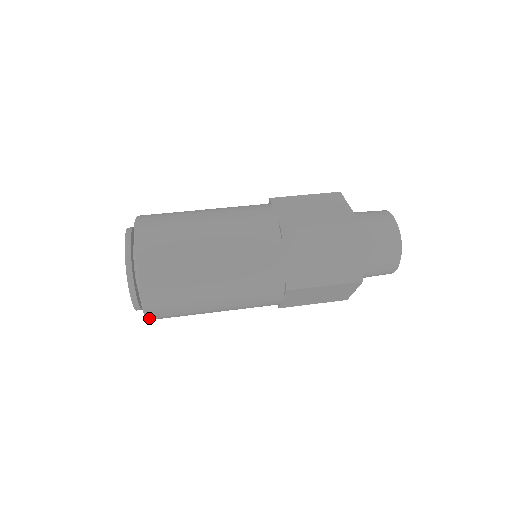
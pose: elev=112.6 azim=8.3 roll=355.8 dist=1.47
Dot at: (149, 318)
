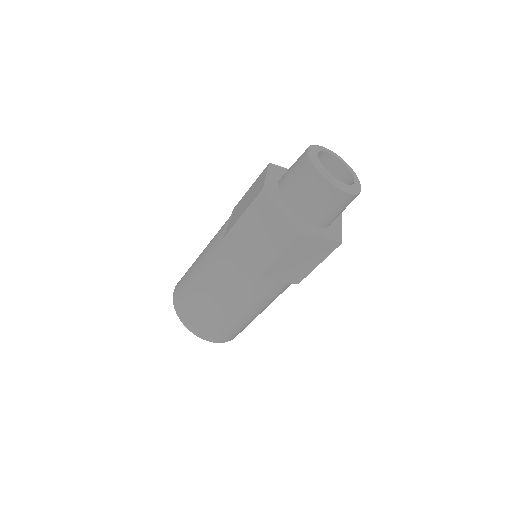
Dot at: (184, 324)
